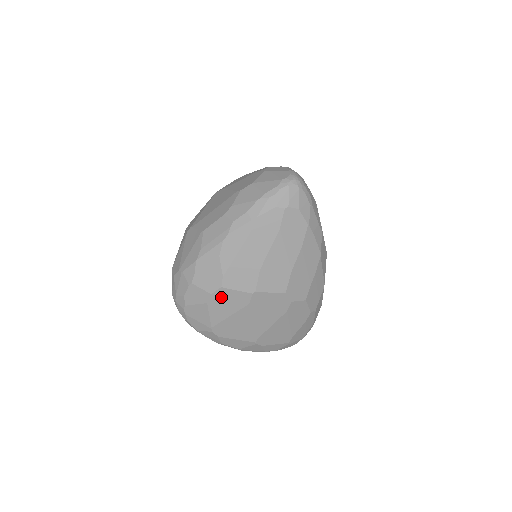
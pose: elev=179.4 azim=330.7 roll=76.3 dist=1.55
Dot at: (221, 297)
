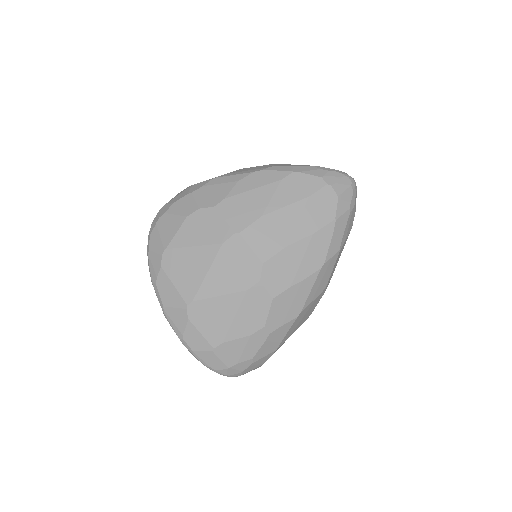
Dot at: (205, 218)
